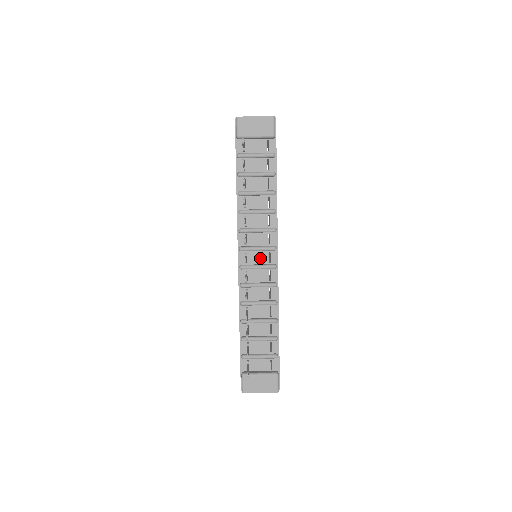
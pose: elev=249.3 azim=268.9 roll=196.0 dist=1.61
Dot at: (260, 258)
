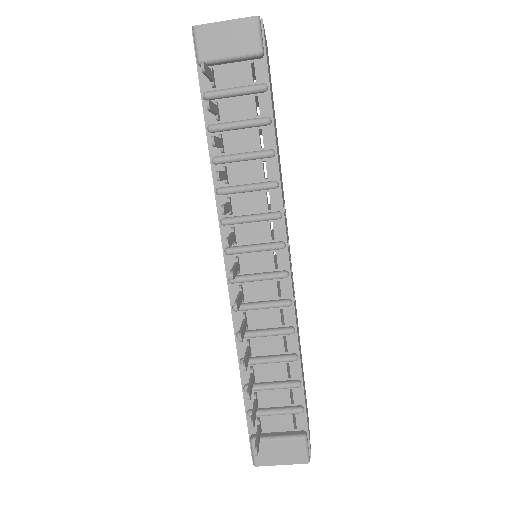
Dot at: (260, 263)
